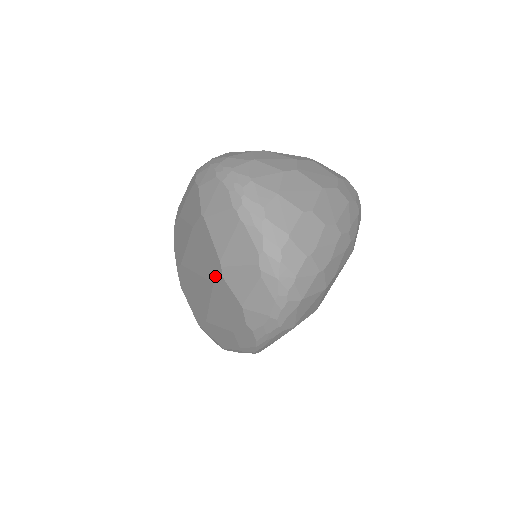
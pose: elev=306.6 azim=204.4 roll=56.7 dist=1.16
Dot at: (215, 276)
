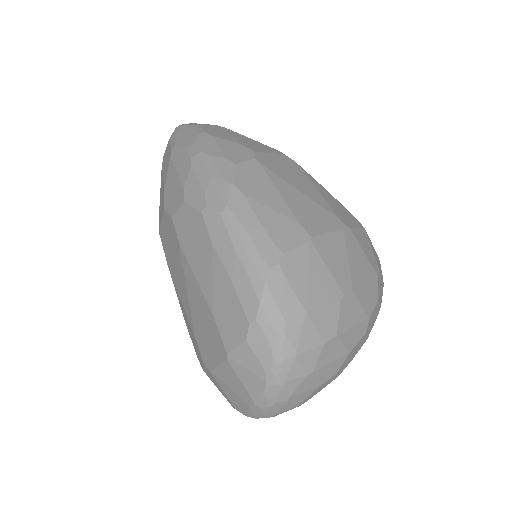
Dot at: (200, 349)
